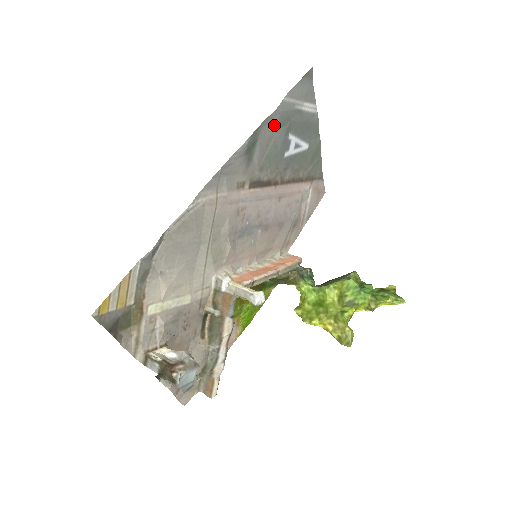
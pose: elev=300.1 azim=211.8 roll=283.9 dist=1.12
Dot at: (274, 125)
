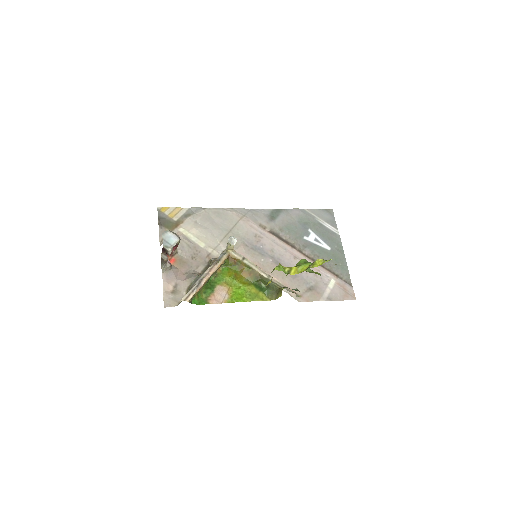
Dot at: (295, 216)
